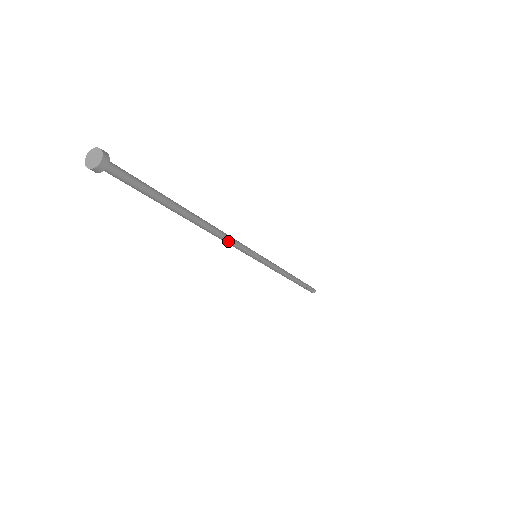
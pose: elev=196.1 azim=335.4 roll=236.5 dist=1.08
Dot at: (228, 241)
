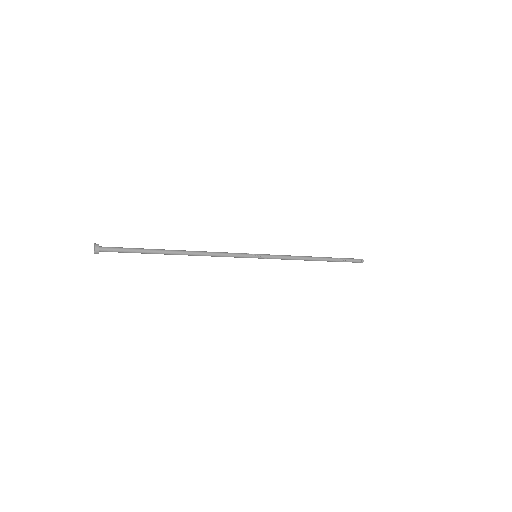
Dot at: (216, 255)
